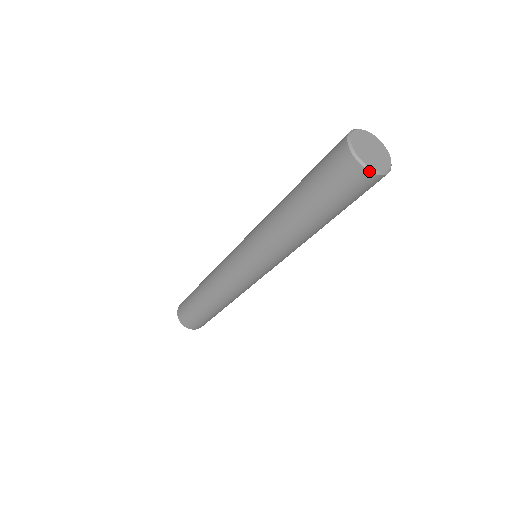
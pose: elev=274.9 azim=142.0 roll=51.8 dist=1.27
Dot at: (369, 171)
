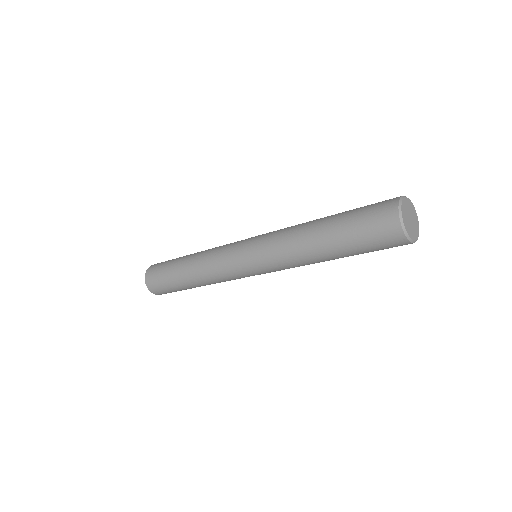
Dot at: occluded
